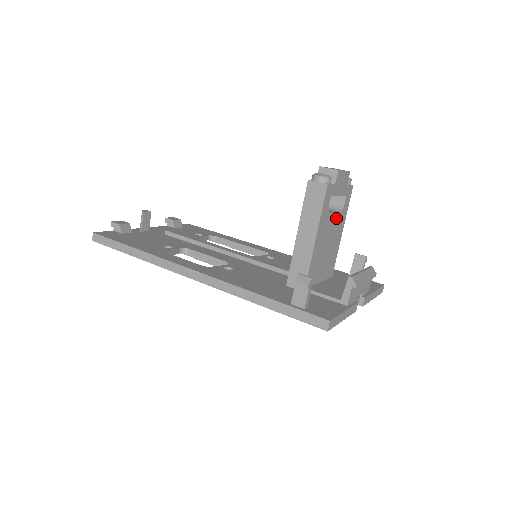
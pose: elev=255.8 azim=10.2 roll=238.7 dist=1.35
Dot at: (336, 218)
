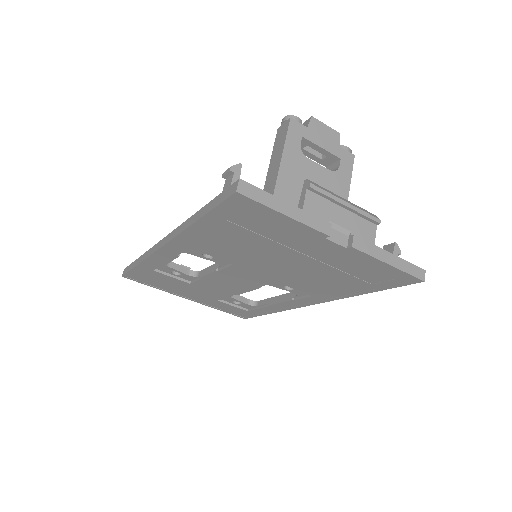
Dot at: (324, 174)
